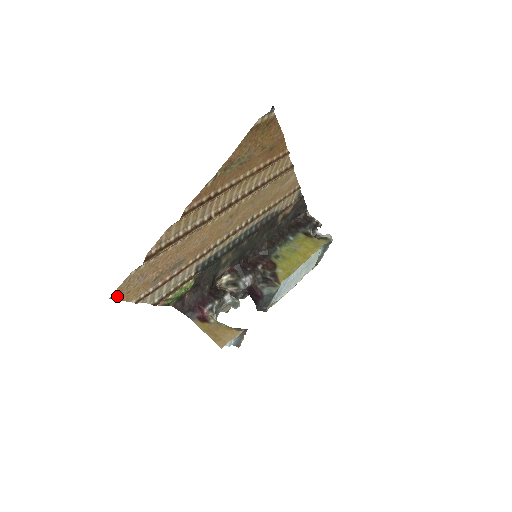
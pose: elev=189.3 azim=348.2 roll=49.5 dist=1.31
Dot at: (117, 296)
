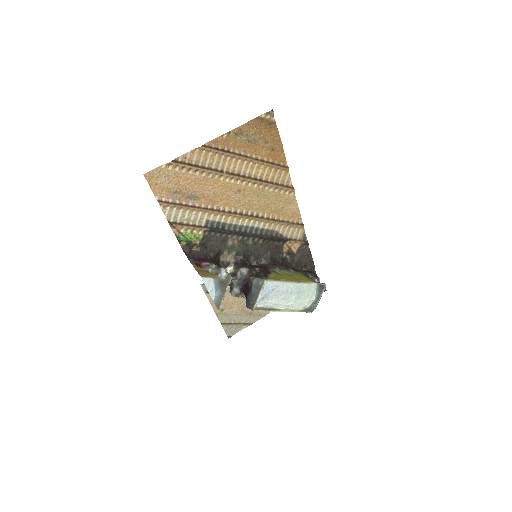
Dot at: (149, 179)
